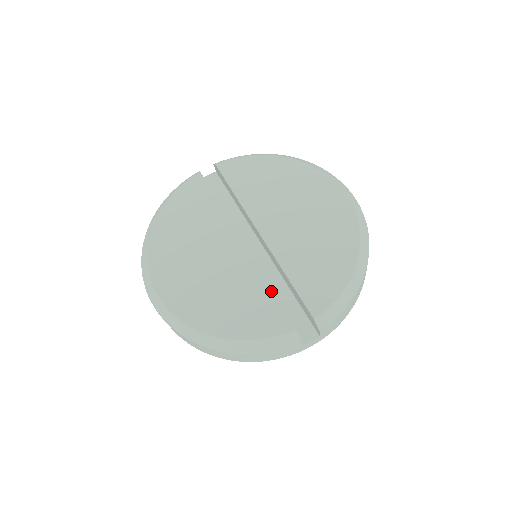
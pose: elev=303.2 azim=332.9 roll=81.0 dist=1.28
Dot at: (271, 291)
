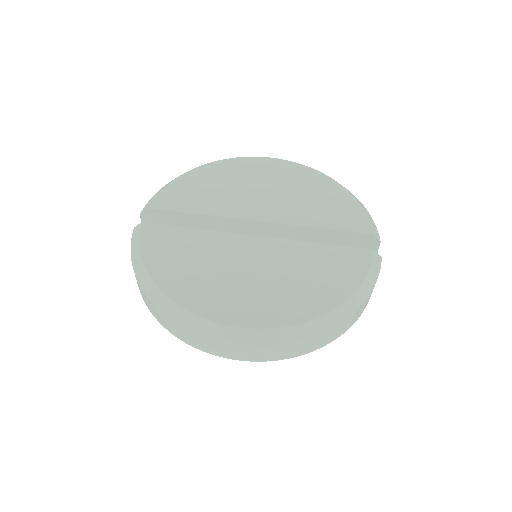
Dot at: (325, 244)
